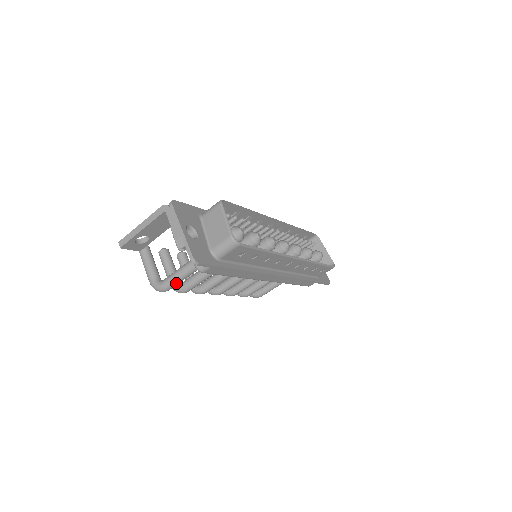
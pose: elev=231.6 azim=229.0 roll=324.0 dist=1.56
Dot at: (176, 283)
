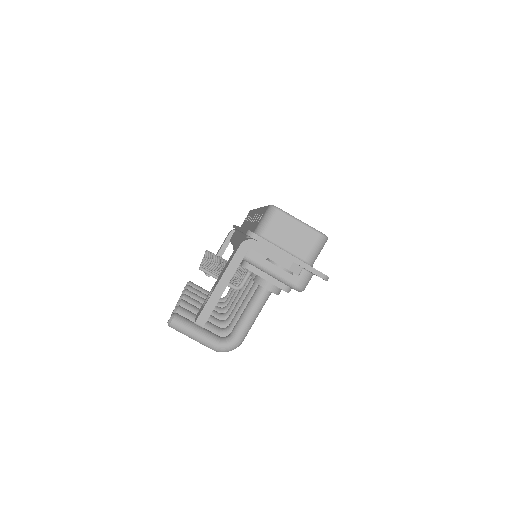
Dot at: occluded
